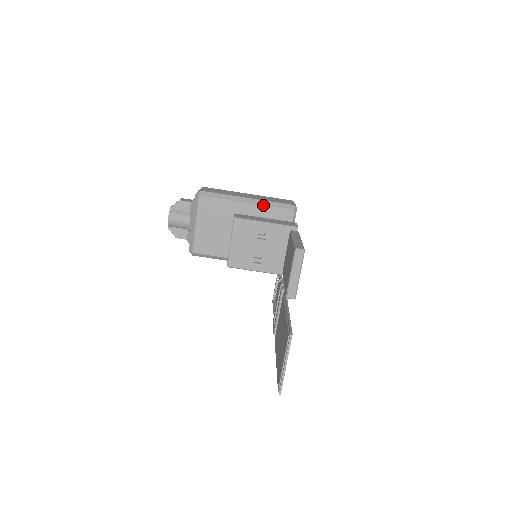
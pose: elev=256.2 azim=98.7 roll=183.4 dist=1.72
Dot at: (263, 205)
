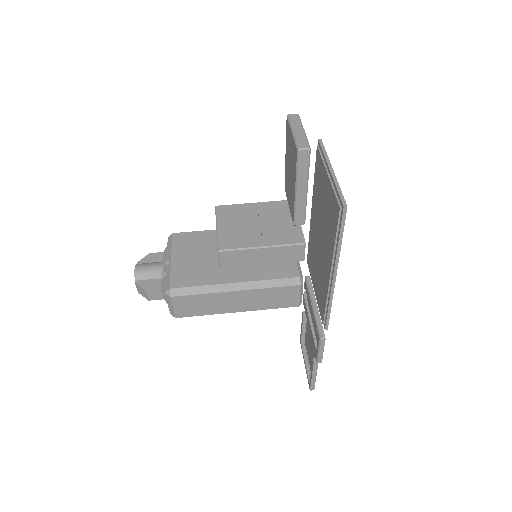
Dot at: occluded
